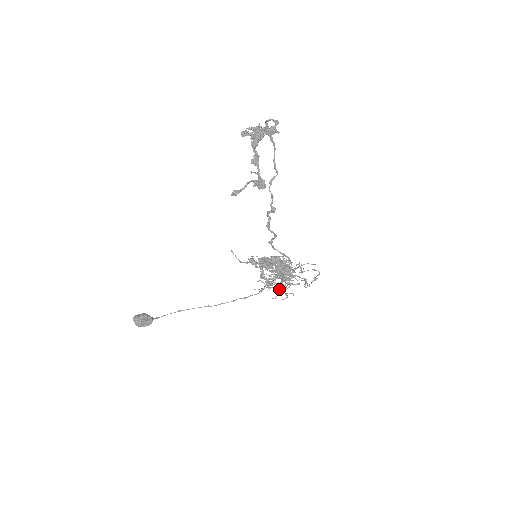
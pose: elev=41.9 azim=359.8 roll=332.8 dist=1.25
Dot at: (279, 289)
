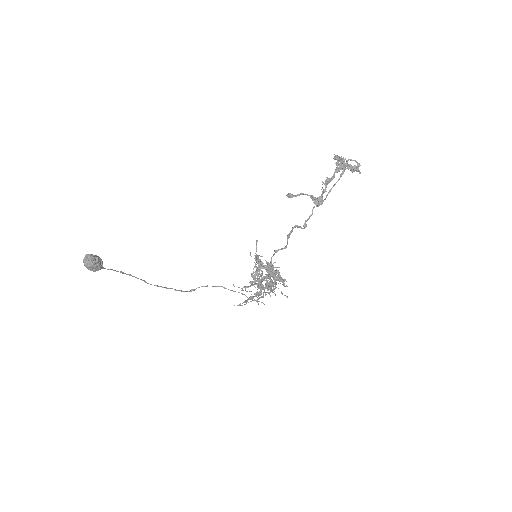
Dot at: (259, 294)
